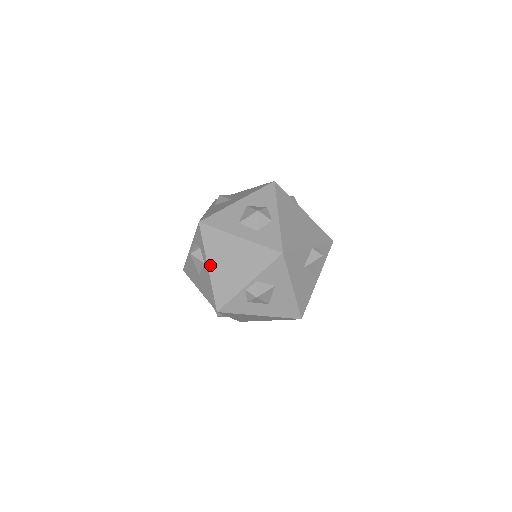
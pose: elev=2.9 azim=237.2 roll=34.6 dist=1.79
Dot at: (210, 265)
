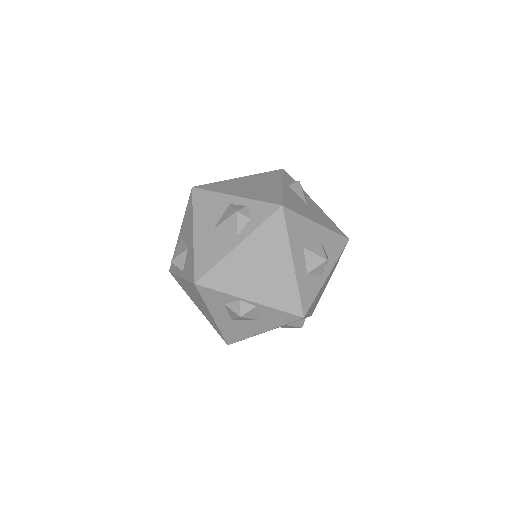
Dot at: (242, 246)
